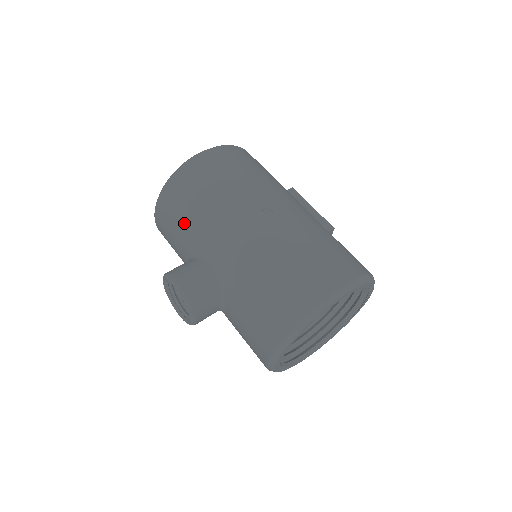
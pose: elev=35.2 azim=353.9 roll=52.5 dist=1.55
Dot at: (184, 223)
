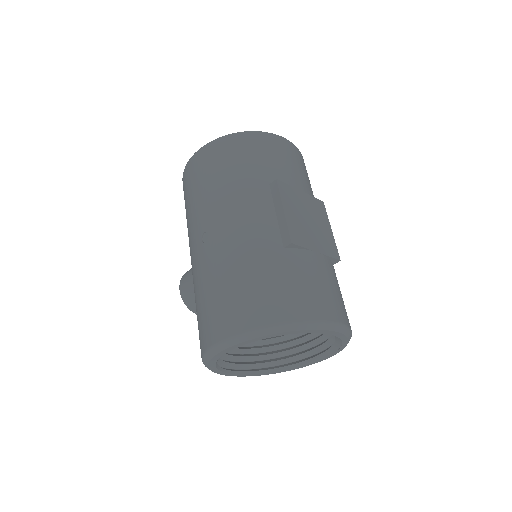
Dot at: occluded
